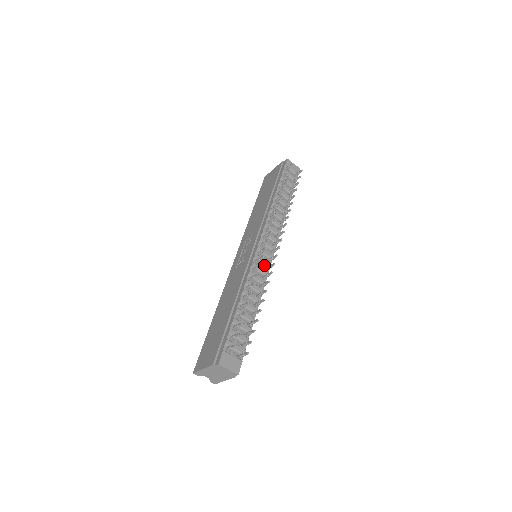
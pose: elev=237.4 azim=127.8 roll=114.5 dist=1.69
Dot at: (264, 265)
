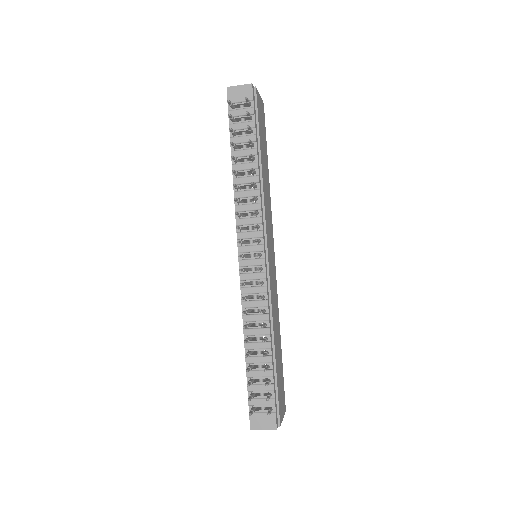
Dot at: (257, 280)
